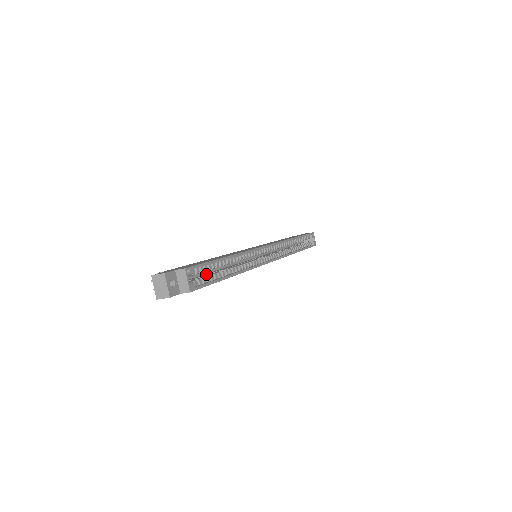
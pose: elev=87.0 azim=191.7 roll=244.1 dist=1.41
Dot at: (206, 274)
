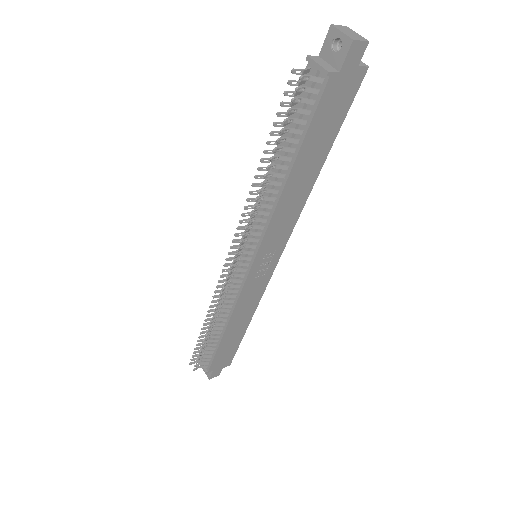
Dot at: occluded
